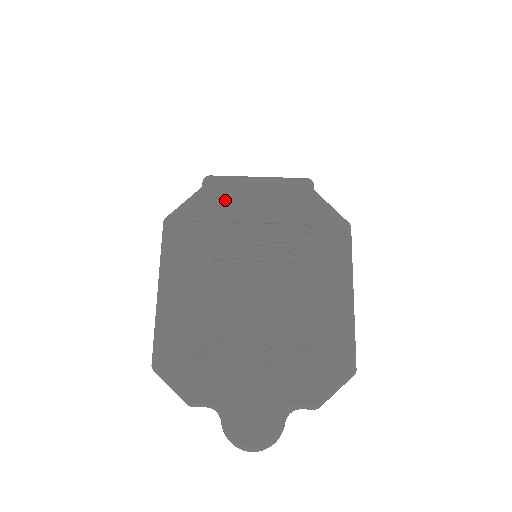
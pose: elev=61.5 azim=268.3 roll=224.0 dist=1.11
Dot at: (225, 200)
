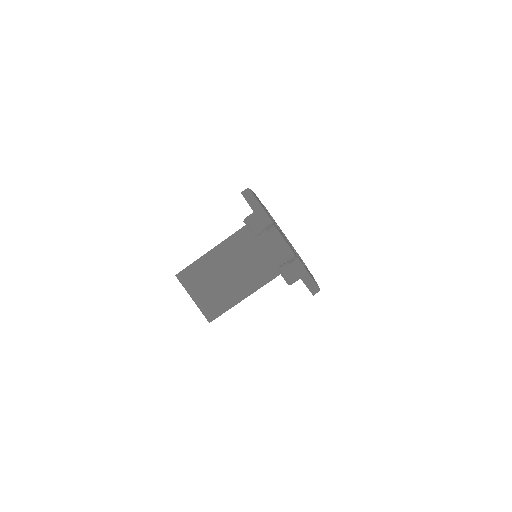
Dot at: occluded
